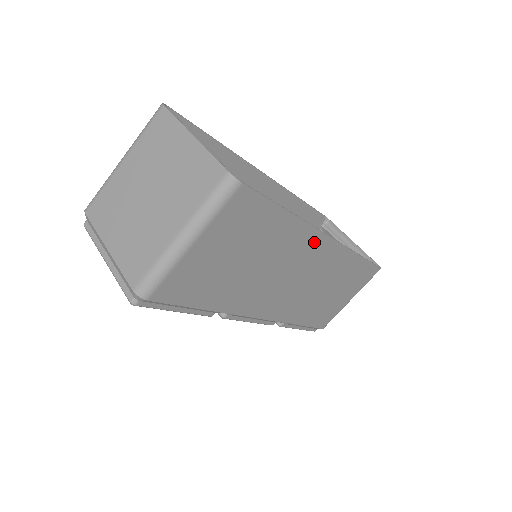
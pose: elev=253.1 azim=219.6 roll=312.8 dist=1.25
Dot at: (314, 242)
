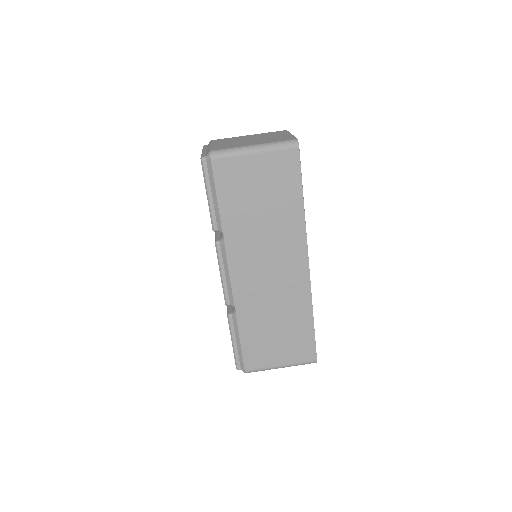
Dot at: (299, 249)
